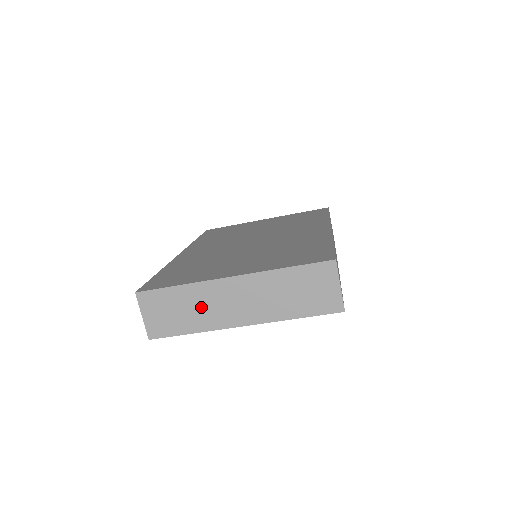
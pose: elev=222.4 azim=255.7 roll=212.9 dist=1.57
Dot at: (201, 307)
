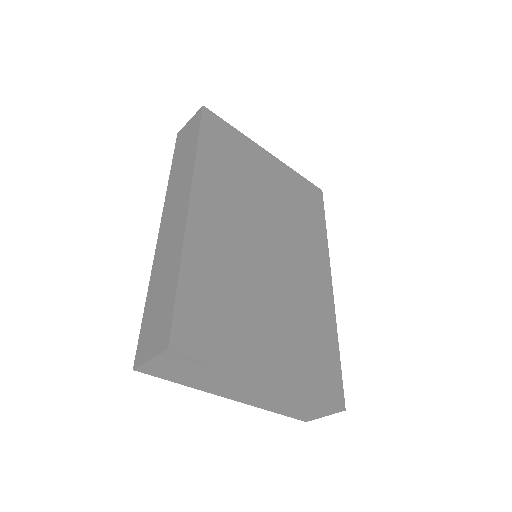
Dot at: (216, 381)
